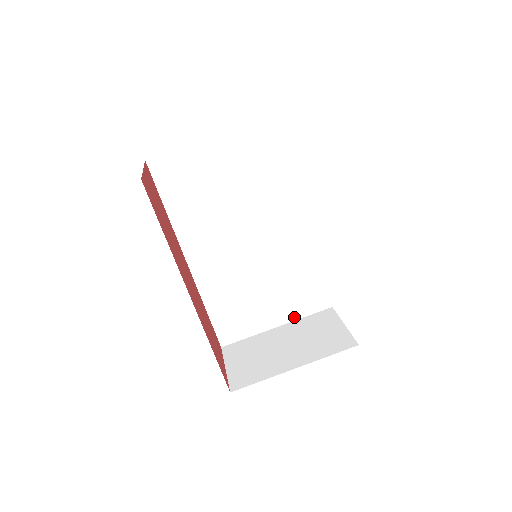
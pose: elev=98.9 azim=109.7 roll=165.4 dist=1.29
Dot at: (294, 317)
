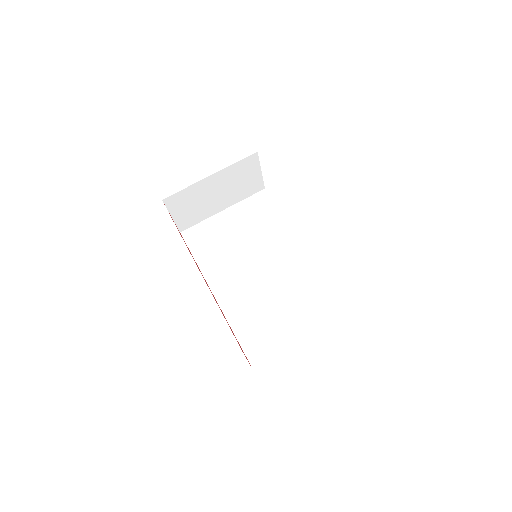
Dot at: (319, 330)
